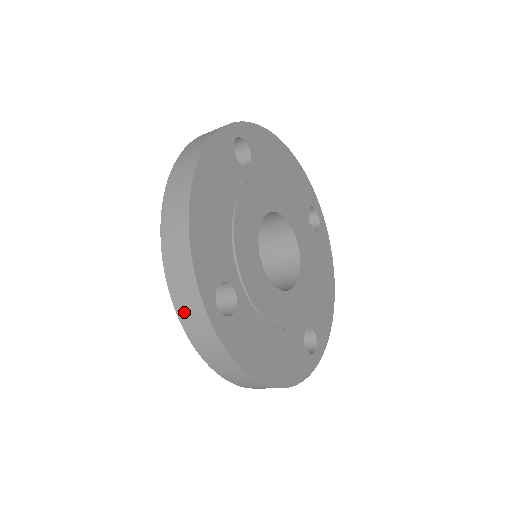
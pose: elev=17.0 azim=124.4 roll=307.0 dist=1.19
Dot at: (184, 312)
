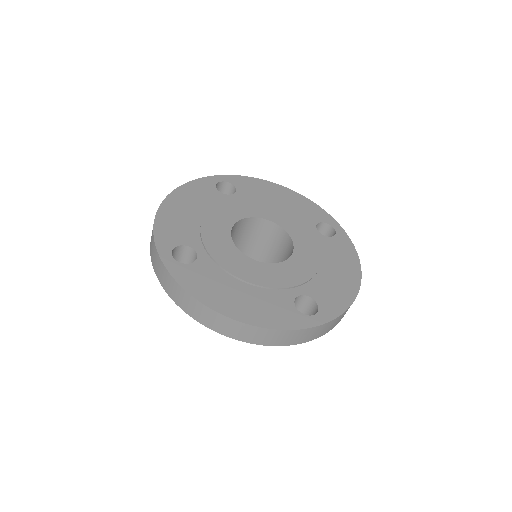
Dot at: (156, 268)
